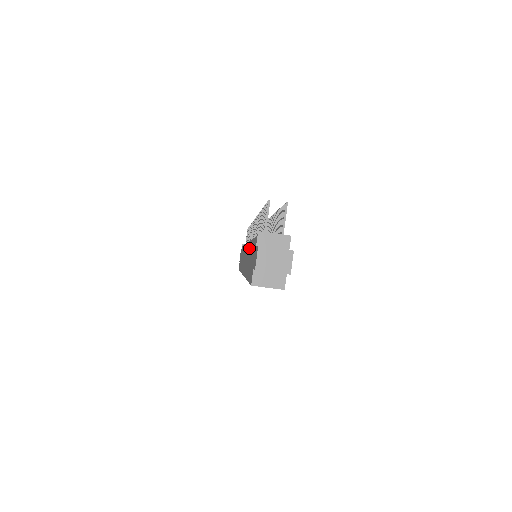
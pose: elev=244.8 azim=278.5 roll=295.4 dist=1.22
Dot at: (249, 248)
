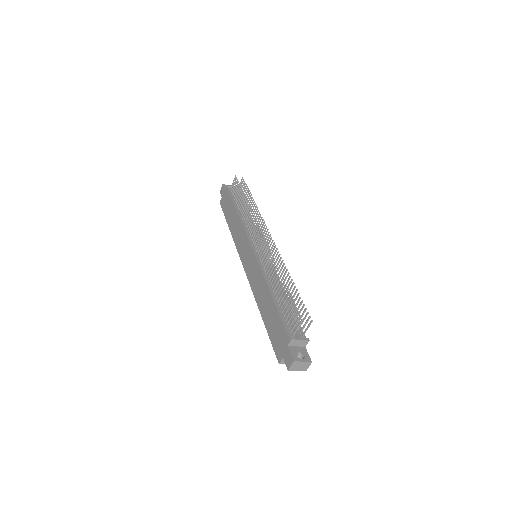
Dot at: (265, 289)
